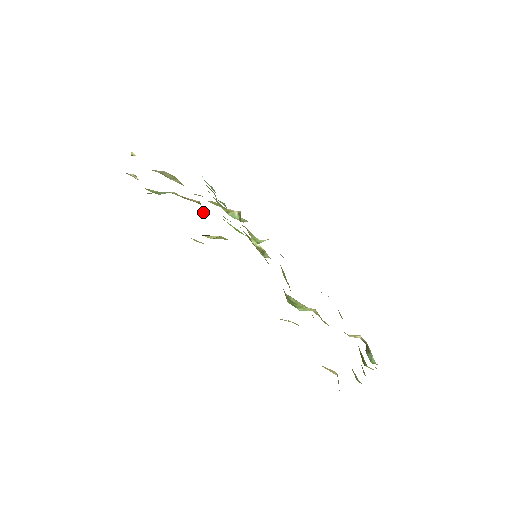
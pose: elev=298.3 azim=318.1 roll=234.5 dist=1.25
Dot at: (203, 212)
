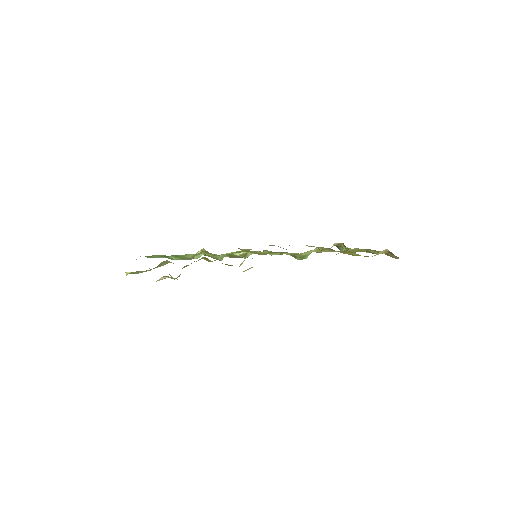
Dot at: (210, 261)
